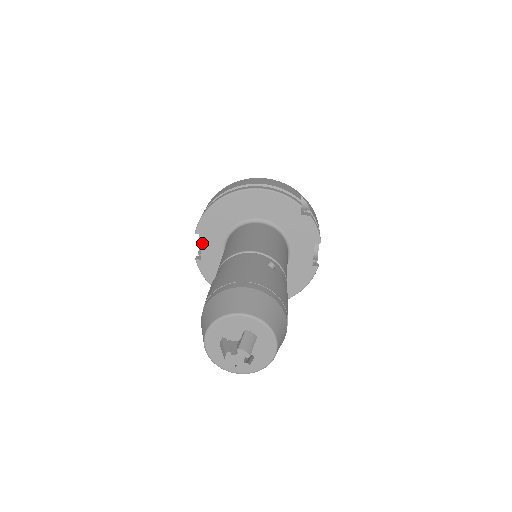
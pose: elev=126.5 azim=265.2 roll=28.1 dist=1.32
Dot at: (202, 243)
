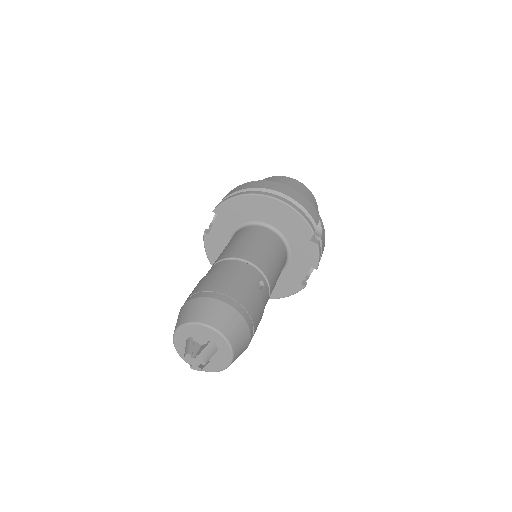
Dot at: (215, 222)
